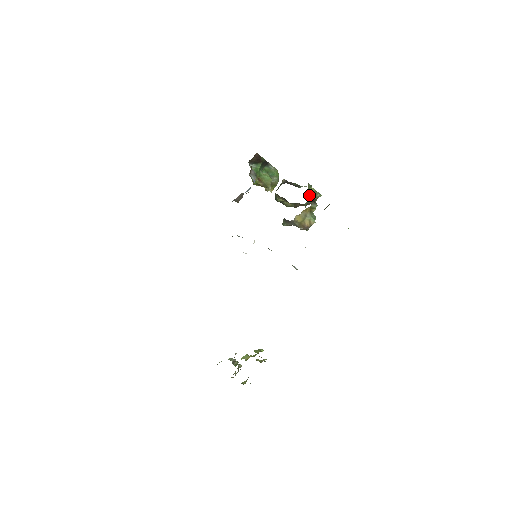
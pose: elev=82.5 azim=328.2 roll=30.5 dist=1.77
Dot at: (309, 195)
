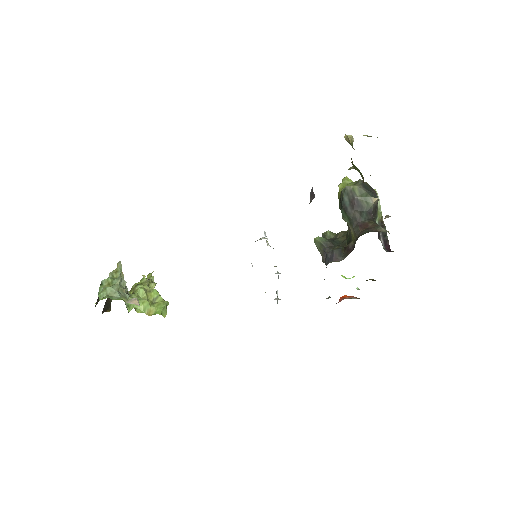
Dot at: occluded
